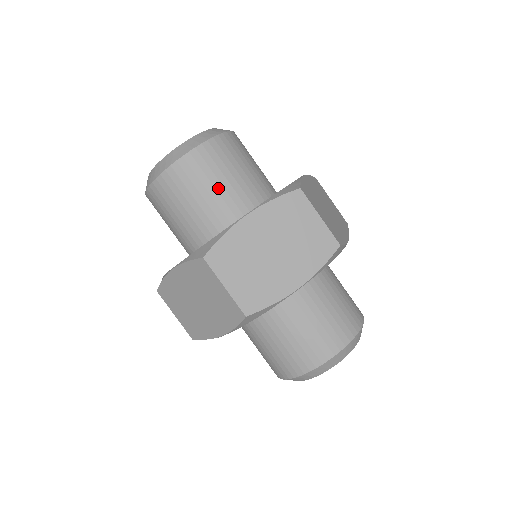
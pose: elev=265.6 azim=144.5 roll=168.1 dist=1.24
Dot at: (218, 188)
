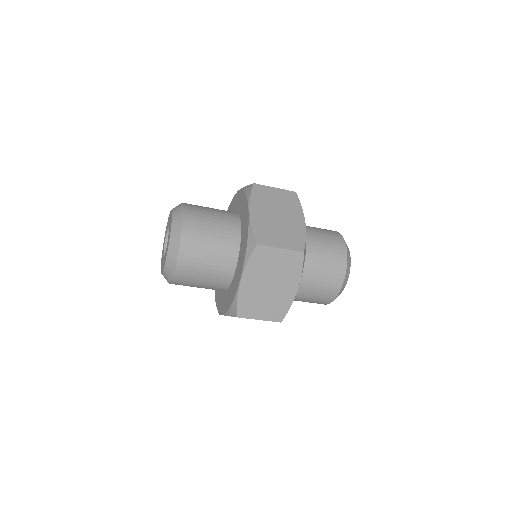
Dot at: occluded
